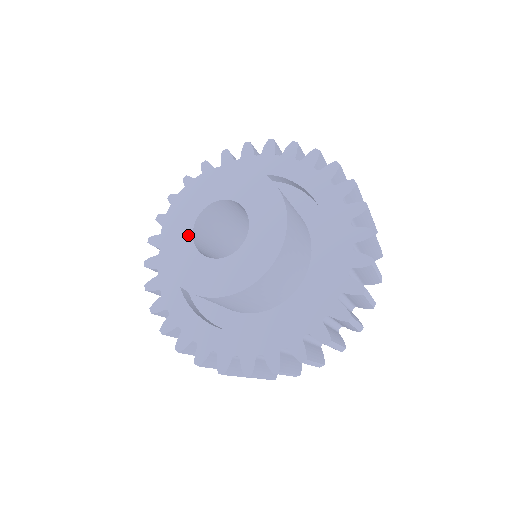
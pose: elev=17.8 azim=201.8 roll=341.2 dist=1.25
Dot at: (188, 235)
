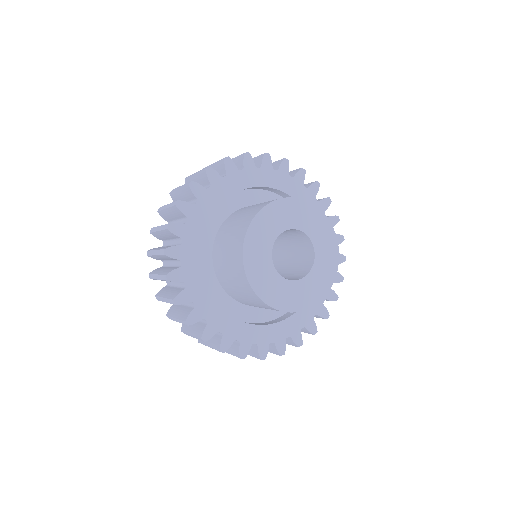
Dot at: (269, 262)
